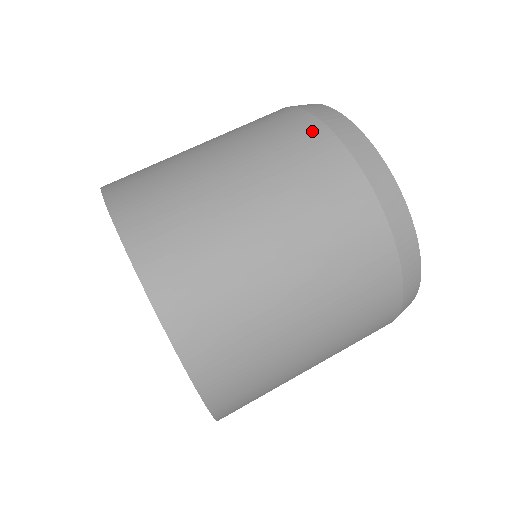
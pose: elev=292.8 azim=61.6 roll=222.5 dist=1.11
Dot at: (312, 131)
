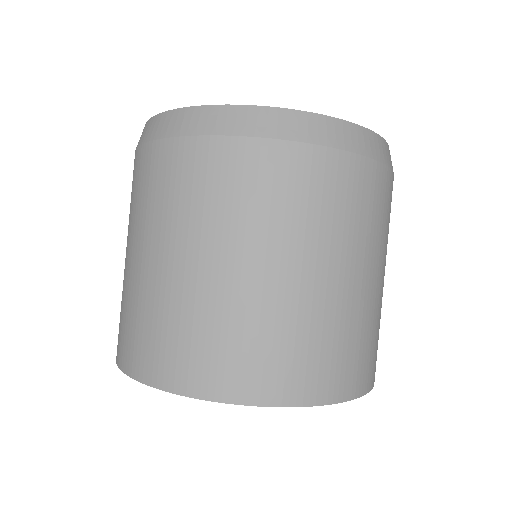
Dot at: (137, 162)
